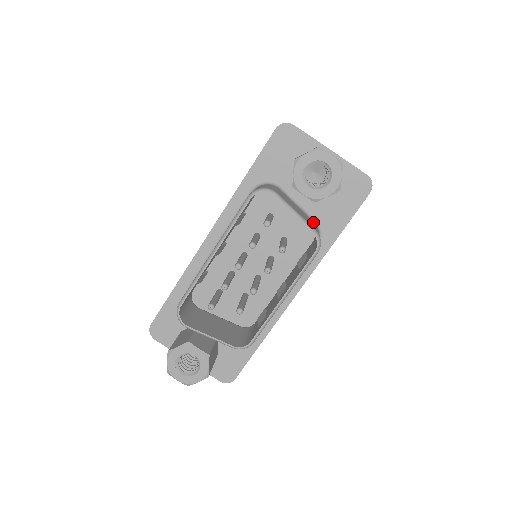
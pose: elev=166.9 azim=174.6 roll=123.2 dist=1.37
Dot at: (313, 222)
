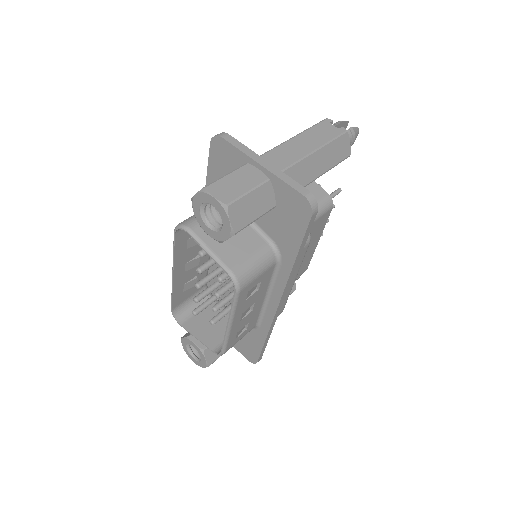
Dot at: (261, 245)
